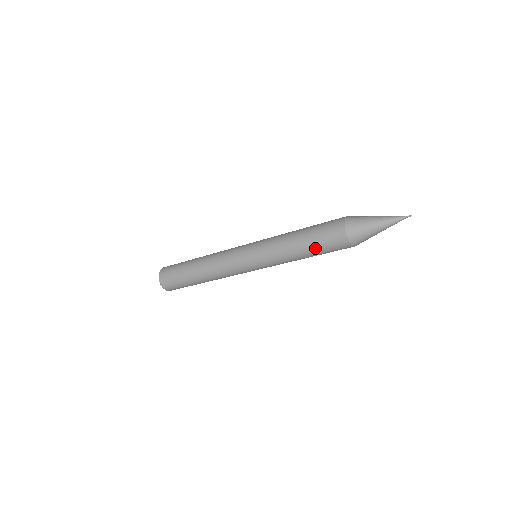
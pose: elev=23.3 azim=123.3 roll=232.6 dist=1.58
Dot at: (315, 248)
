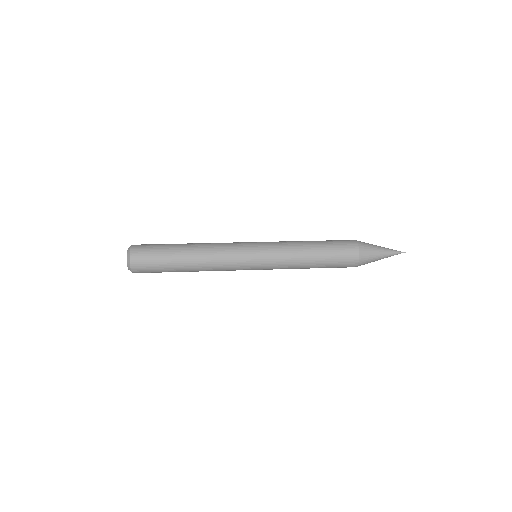
Dot at: (326, 266)
